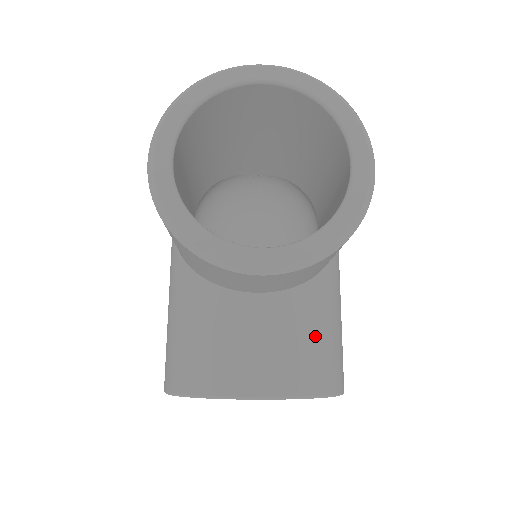
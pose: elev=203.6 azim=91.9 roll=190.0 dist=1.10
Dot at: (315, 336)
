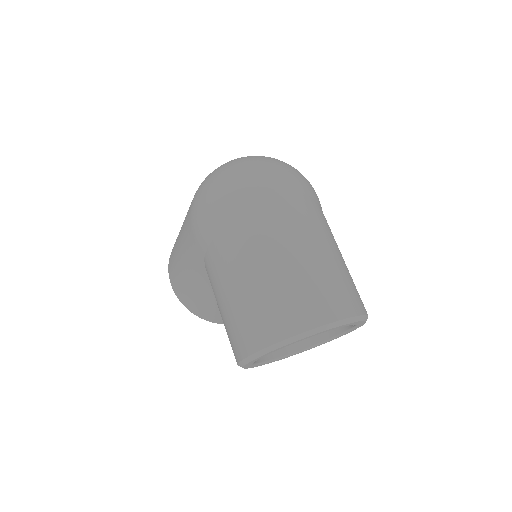
Dot at: occluded
